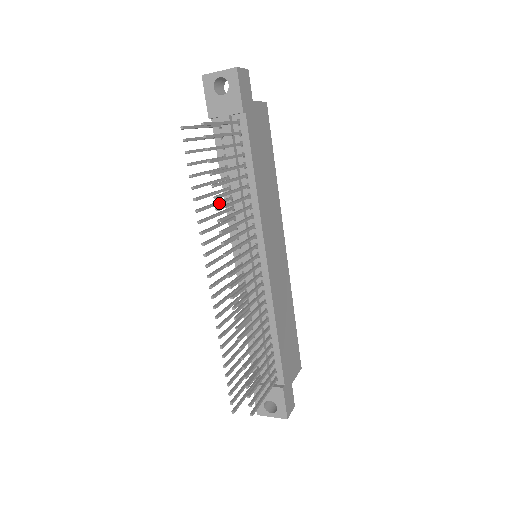
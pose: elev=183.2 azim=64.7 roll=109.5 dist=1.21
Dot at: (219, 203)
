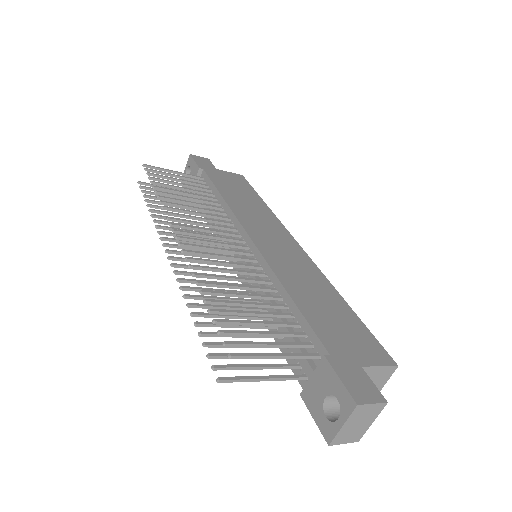
Dot at: occluded
